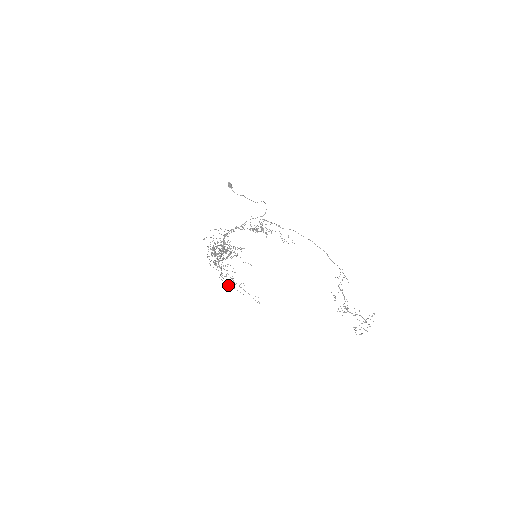
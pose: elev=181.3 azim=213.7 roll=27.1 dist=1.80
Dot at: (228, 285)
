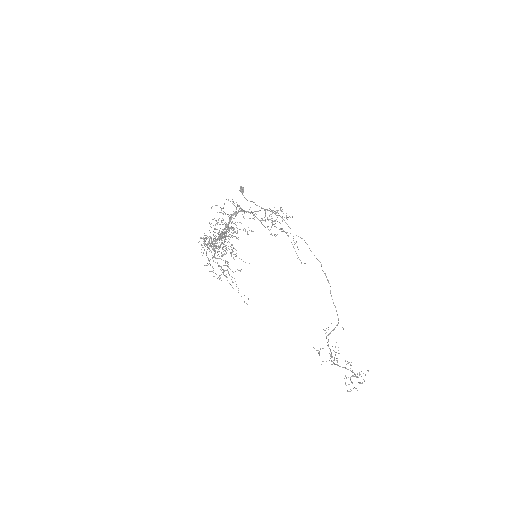
Dot at: (216, 274)
